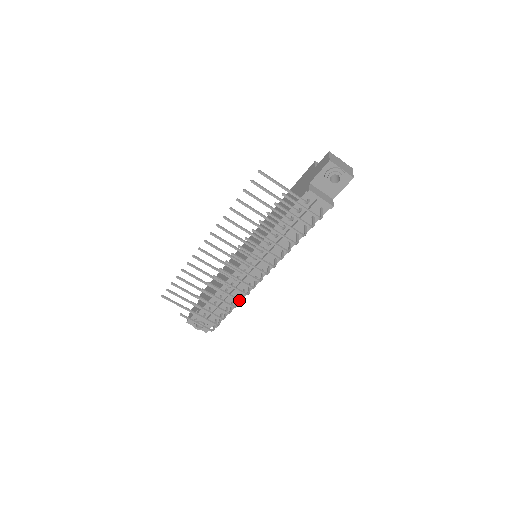
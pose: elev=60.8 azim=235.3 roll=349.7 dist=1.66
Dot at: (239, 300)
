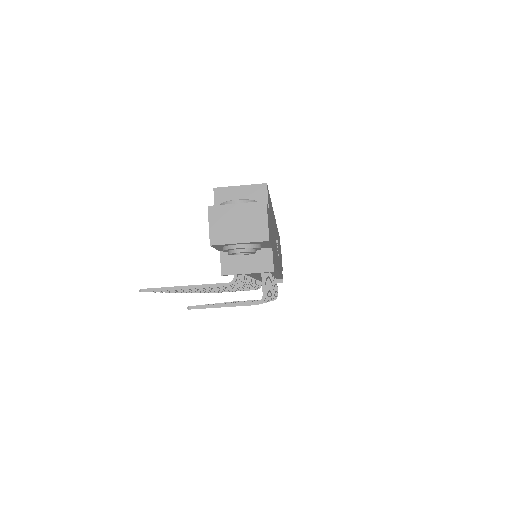
Dot at: occluded
